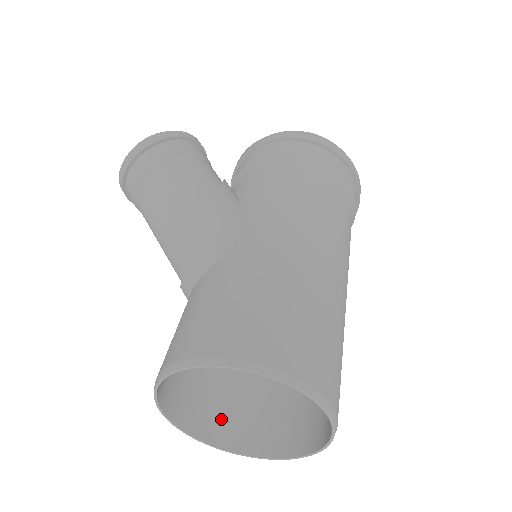
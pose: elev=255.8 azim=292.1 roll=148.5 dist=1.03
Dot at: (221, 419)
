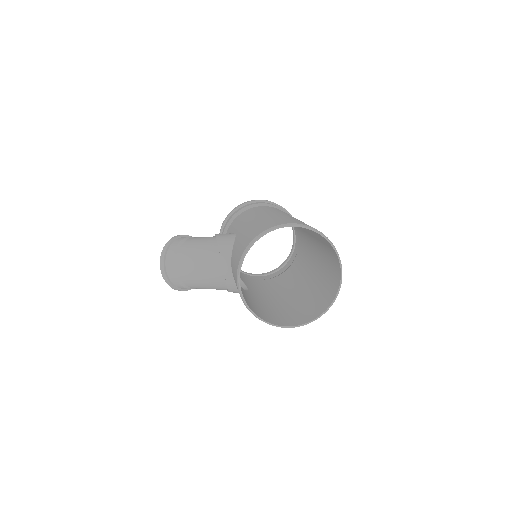
Dot at: (292, 319)
